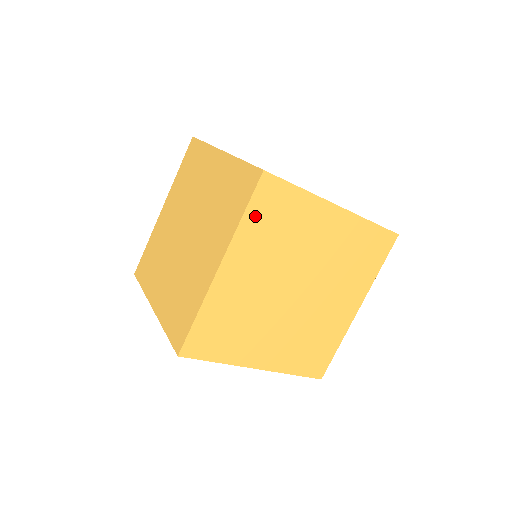
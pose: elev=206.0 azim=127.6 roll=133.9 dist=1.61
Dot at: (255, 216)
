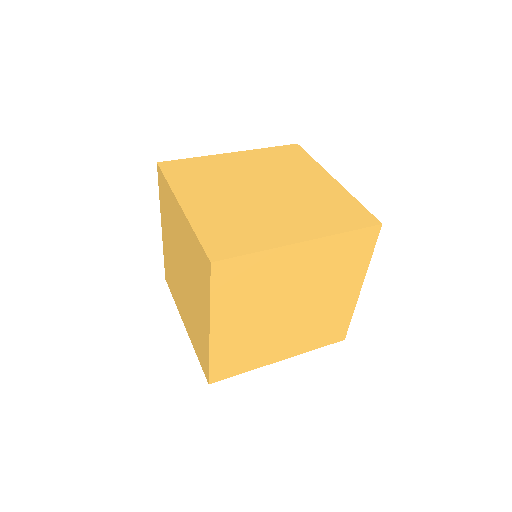
Dot at: (222, 291)
